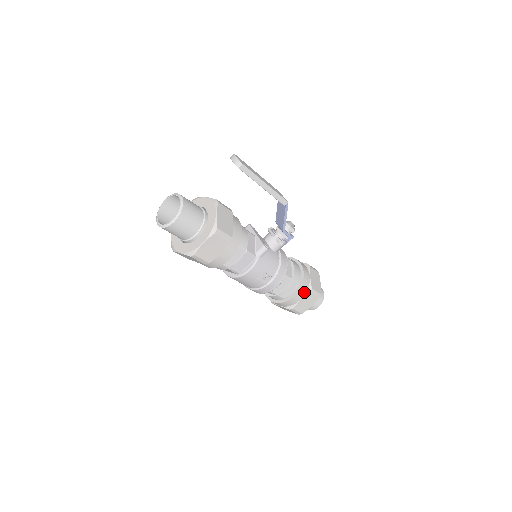
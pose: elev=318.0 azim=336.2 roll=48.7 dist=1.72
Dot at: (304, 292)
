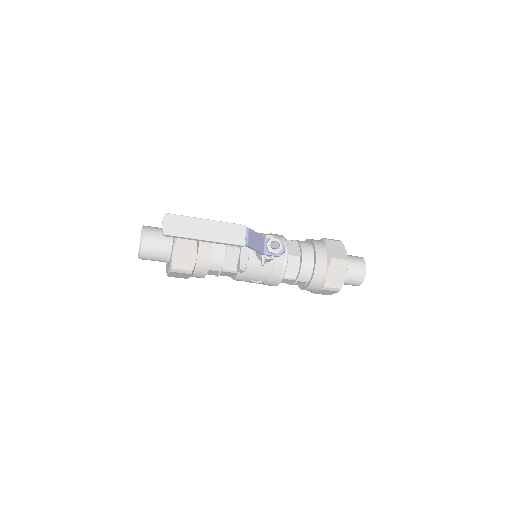
Dot at: (316, 287)
